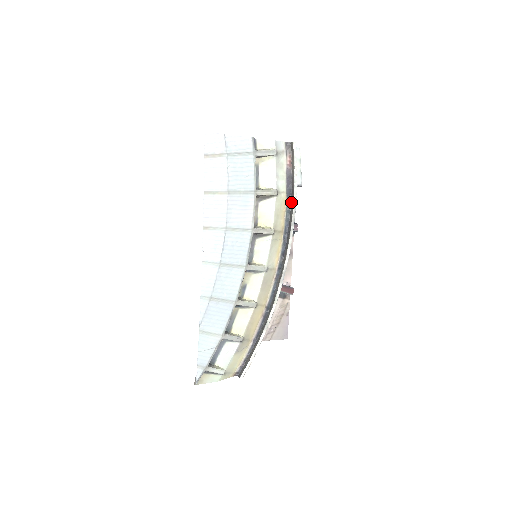
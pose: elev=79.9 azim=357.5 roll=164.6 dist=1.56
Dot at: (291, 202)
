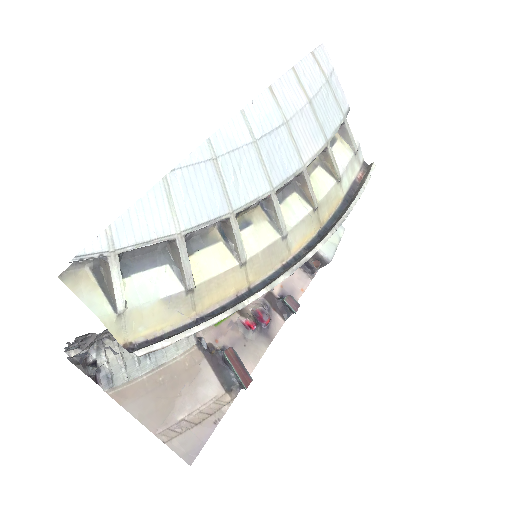
Dot at: (345, 208)
